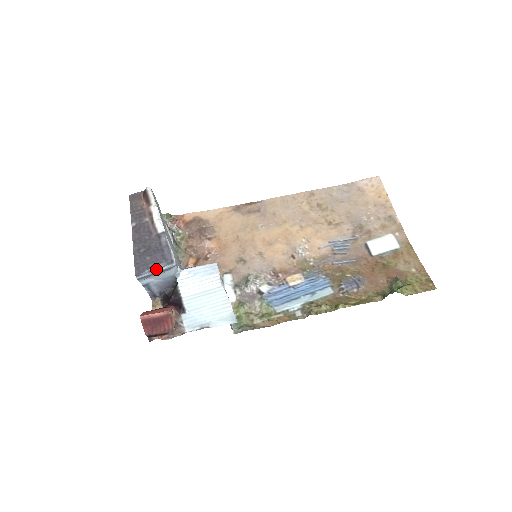
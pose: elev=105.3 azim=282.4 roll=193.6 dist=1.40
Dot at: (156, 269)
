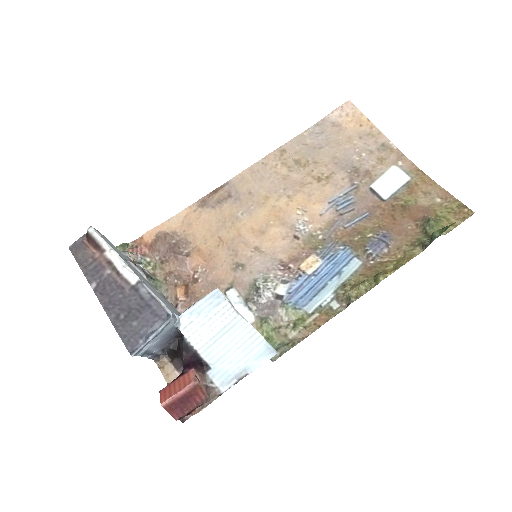
Dot at: (152, 333)
